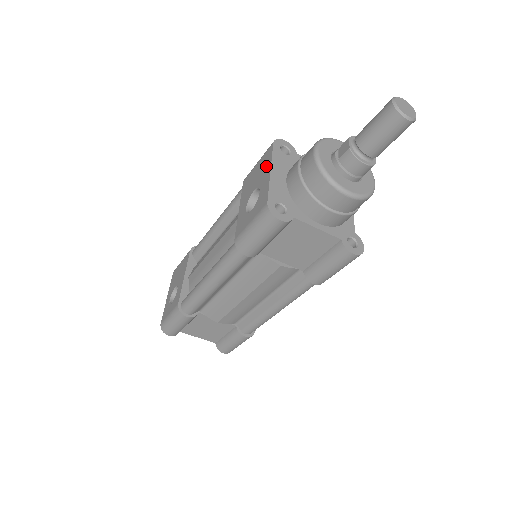
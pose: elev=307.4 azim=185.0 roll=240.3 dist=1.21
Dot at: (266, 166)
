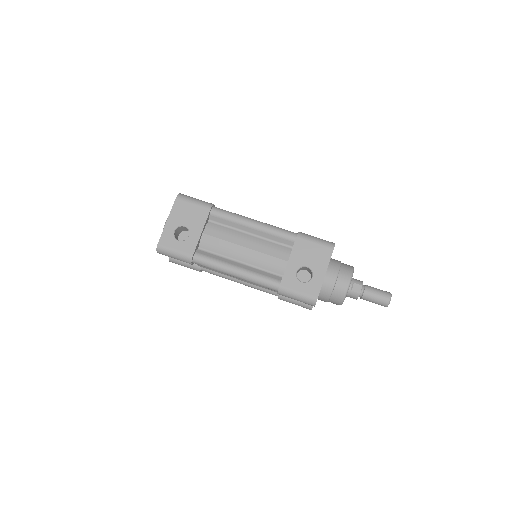
Dot at: (323, 262)
